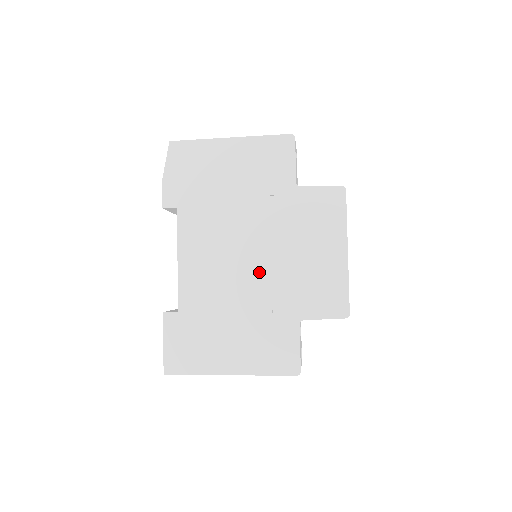
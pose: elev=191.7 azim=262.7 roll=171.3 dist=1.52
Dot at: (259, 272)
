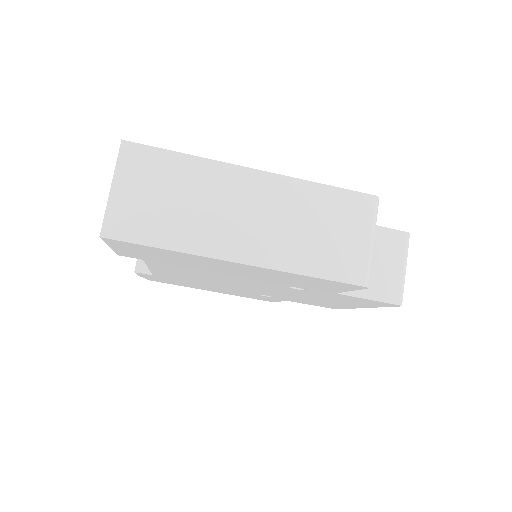
Dot at: occluded
